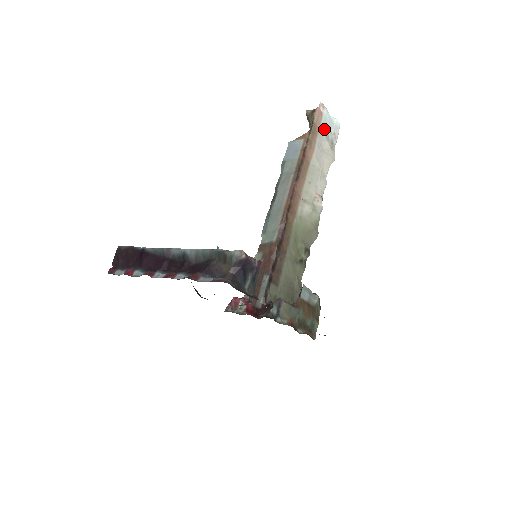
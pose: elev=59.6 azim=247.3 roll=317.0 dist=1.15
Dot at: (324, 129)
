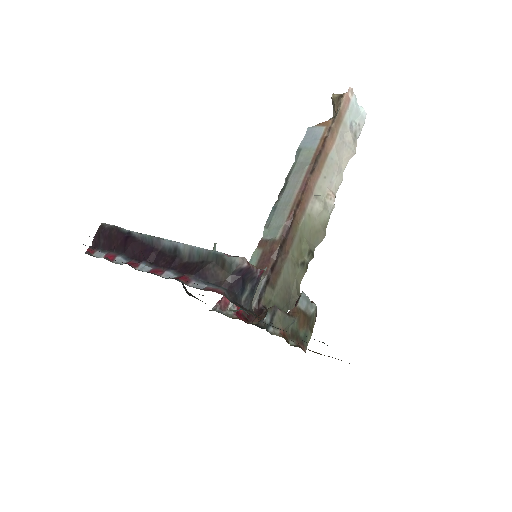
Dot at: (349, 118)
